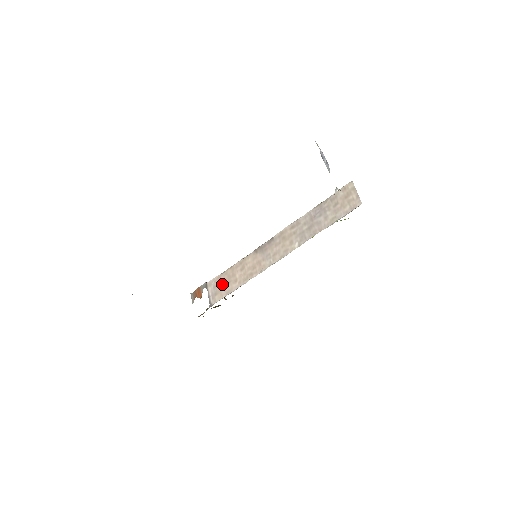
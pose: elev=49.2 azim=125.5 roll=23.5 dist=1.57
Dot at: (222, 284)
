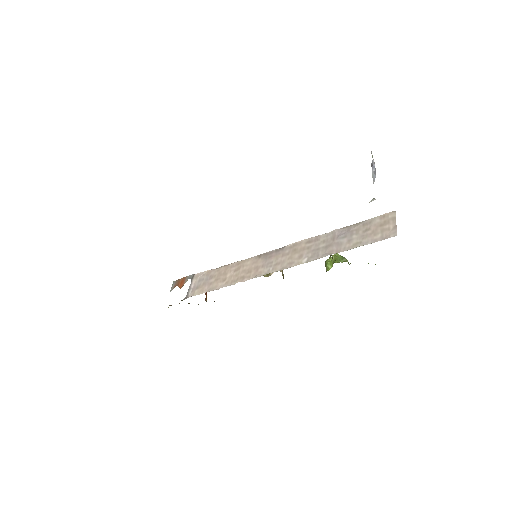
Dot at: (209, 279)
